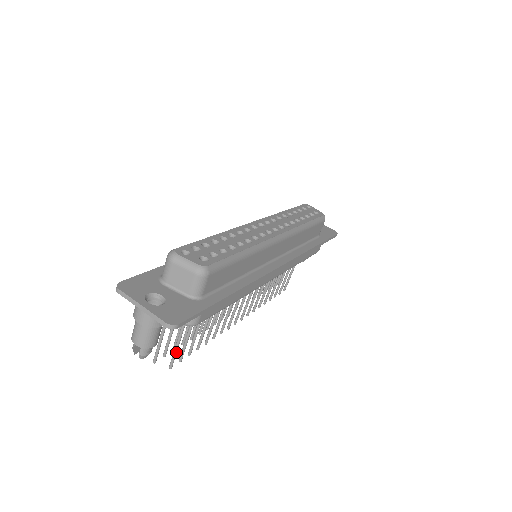
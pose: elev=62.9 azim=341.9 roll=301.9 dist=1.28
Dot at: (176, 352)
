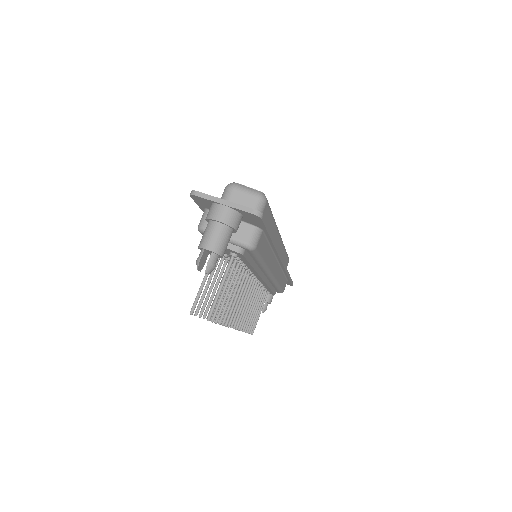
Dot at: (218, 298)
